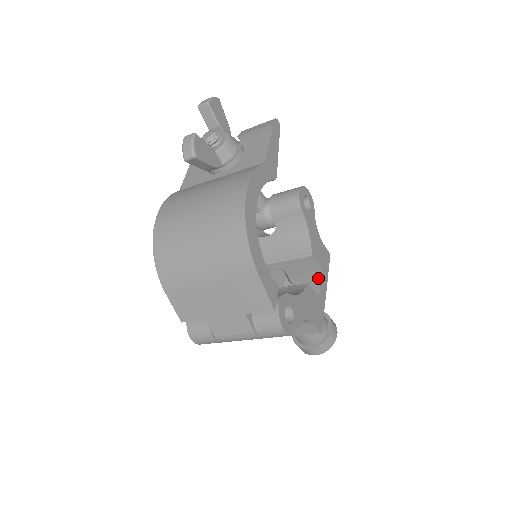
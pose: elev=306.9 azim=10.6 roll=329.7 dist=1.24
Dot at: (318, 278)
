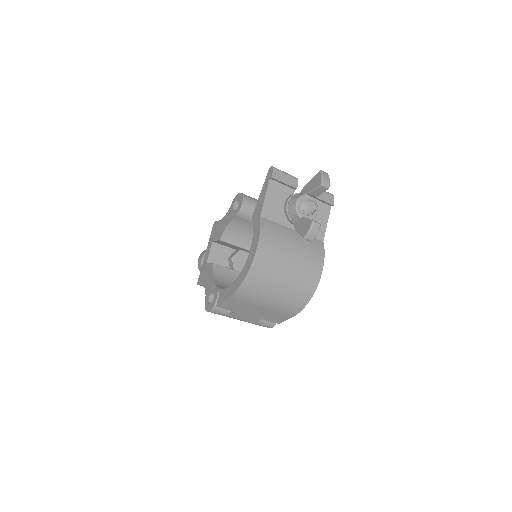
Dot at: occluded
